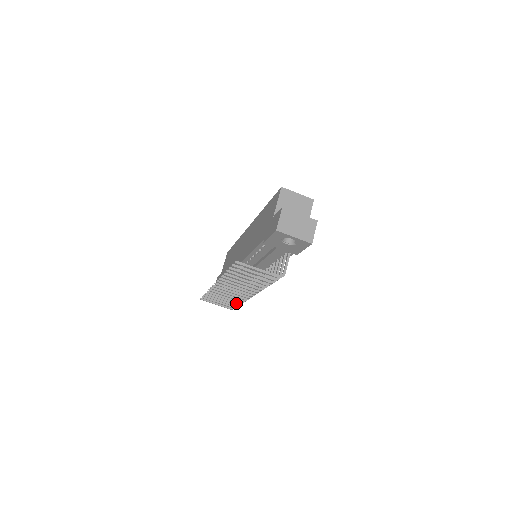
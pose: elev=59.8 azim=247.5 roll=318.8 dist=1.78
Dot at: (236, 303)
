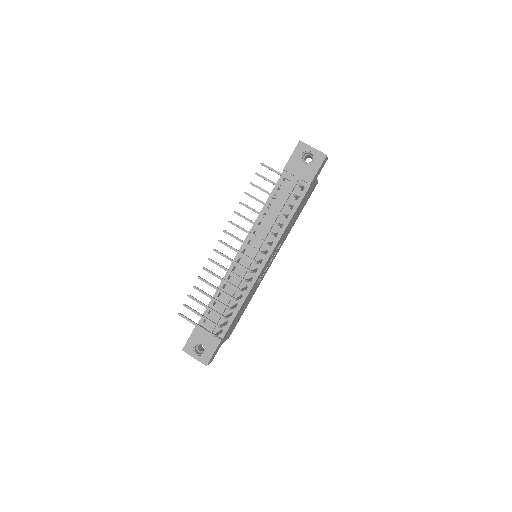
Dot at: occluded
